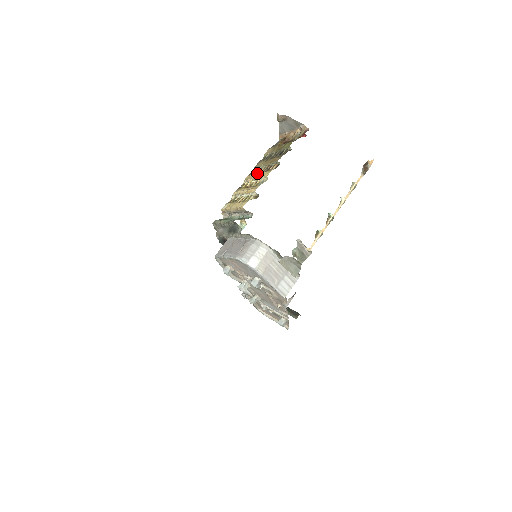
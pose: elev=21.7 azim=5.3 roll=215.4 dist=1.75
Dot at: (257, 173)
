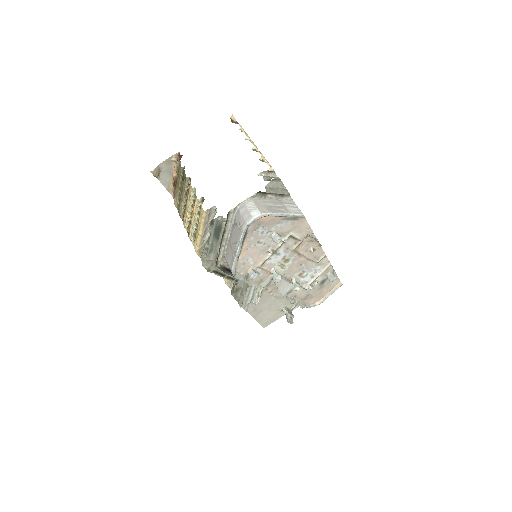
Dot at: (186, 208)
